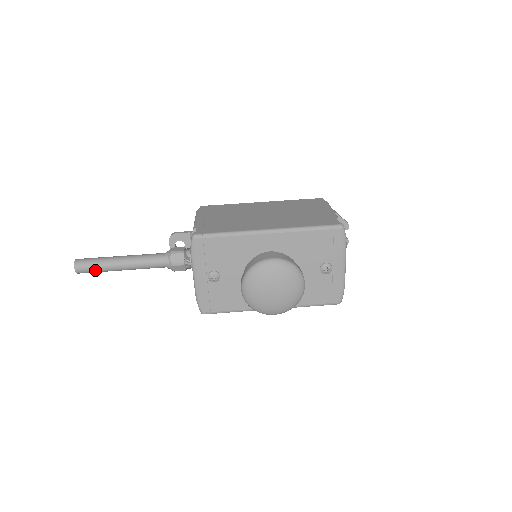
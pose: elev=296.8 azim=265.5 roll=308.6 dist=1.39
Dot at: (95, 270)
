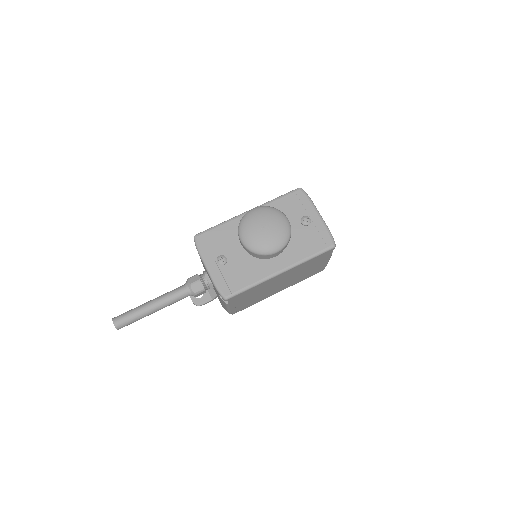
Dot at: (130, 318)
